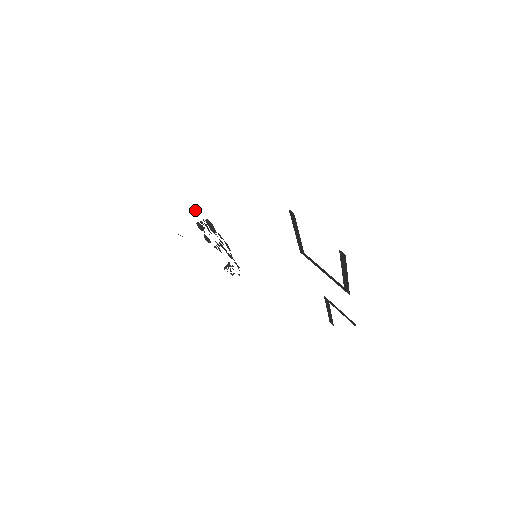
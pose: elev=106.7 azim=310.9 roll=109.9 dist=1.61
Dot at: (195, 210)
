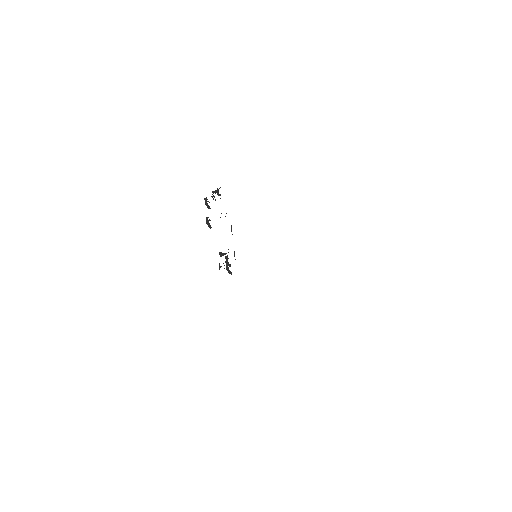
Dot at: occluded
